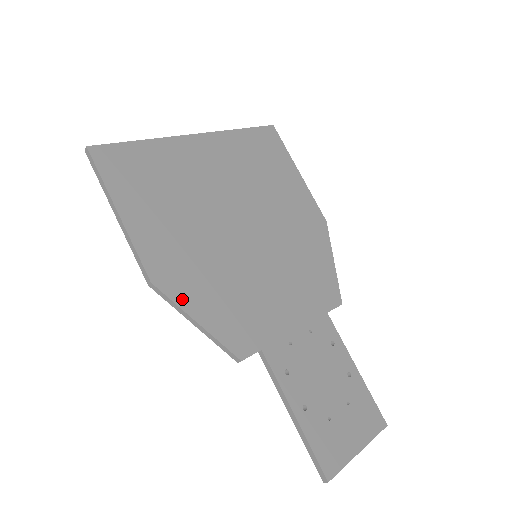
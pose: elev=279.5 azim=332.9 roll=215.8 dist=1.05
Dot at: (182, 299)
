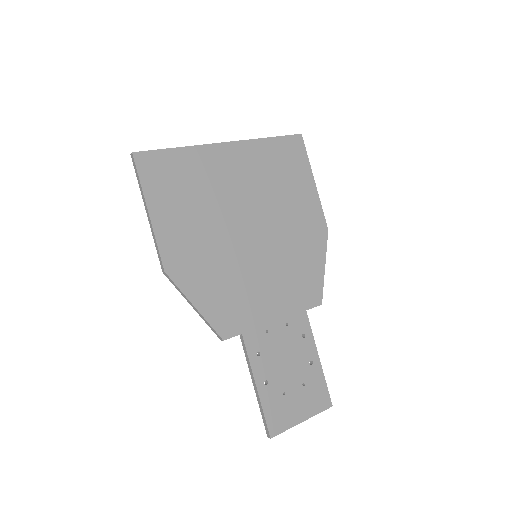
Dot at: (186, 287)
